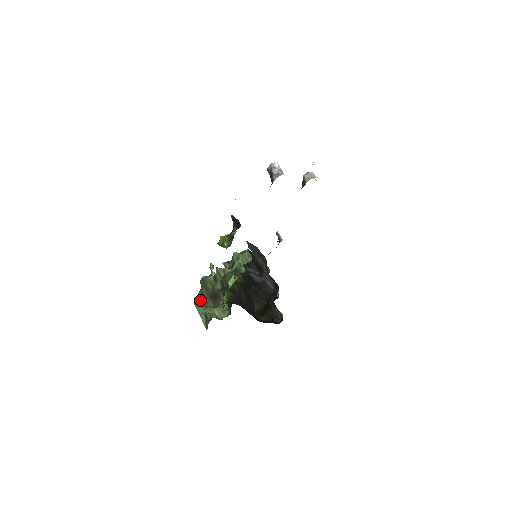
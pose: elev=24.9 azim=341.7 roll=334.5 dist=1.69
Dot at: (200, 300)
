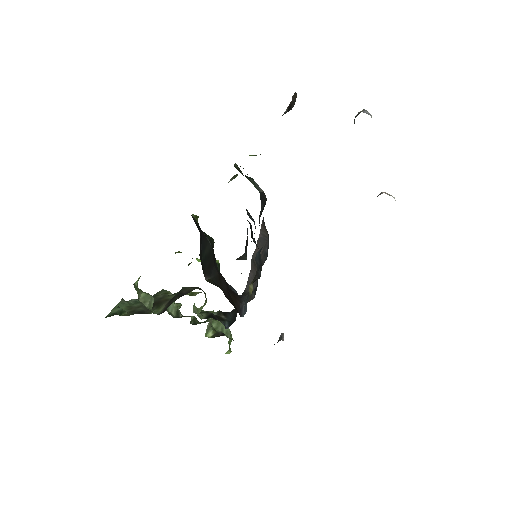
Dot at: (133, 302)
